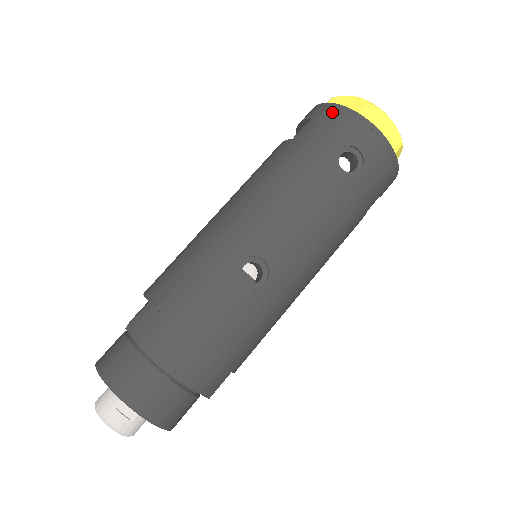
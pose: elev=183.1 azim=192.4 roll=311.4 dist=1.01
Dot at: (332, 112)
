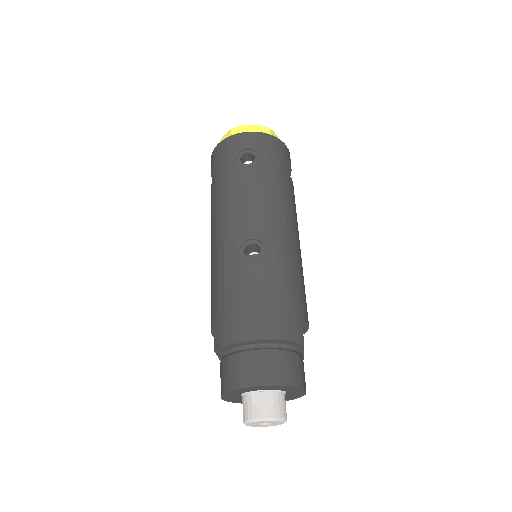
Dot at: (218, 150)
